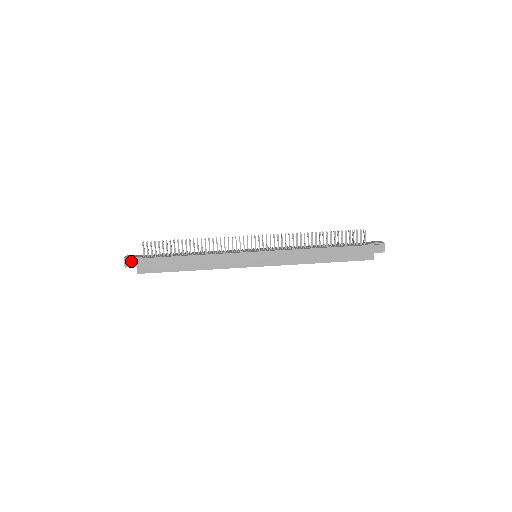
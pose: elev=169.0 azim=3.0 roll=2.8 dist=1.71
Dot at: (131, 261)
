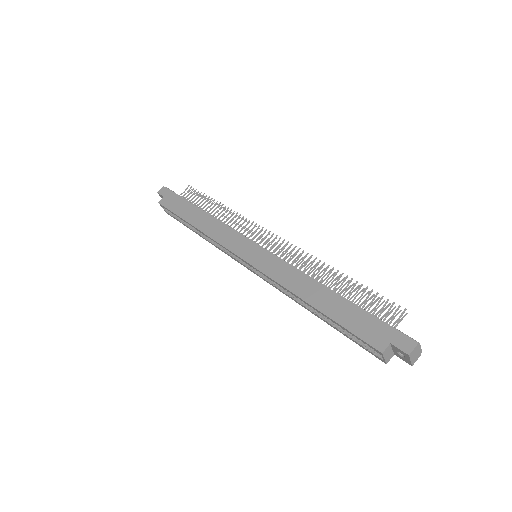
Dot at: (166, 190)
